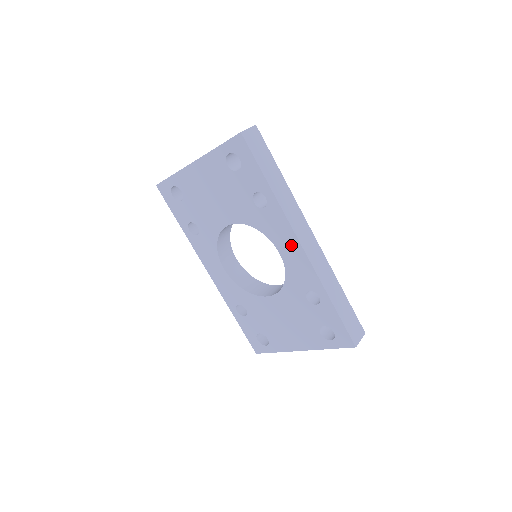
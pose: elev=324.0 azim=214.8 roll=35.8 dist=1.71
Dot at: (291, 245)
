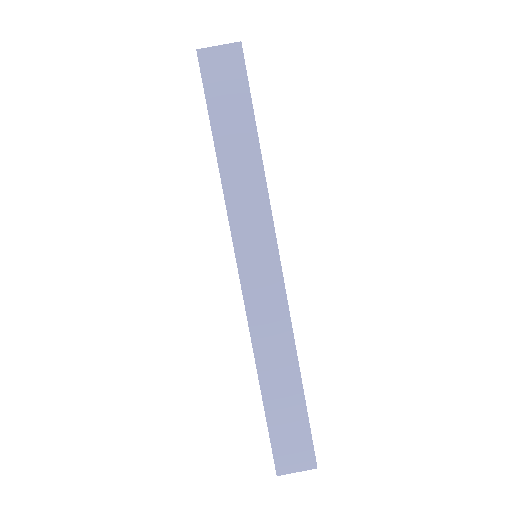
Dot at: occluded
